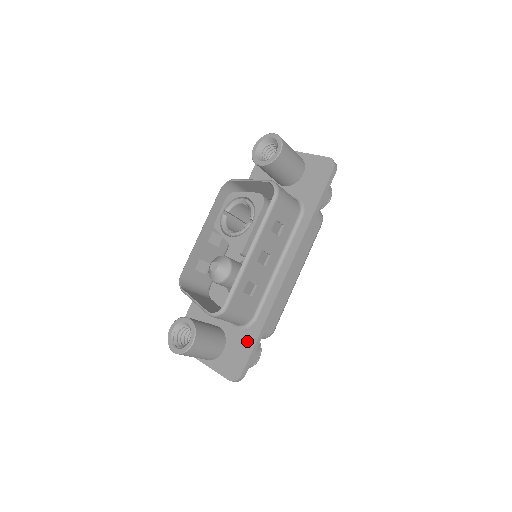
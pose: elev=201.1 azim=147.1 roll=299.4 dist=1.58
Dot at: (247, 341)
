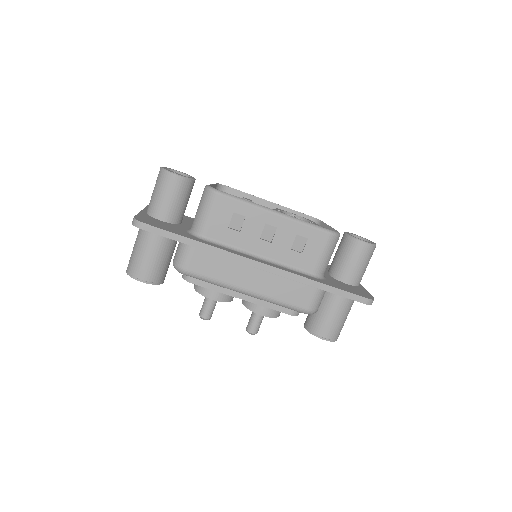
Dot at: (179, 232)
